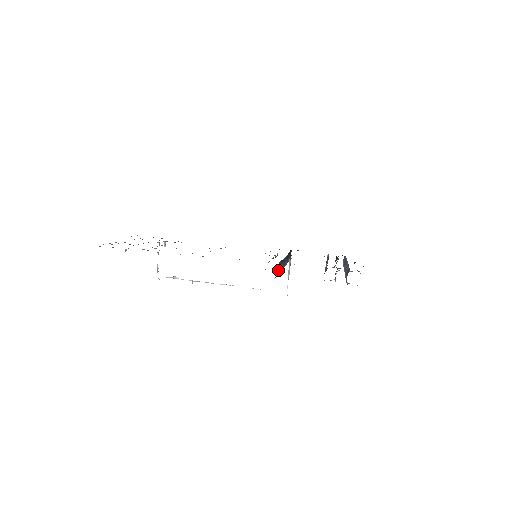
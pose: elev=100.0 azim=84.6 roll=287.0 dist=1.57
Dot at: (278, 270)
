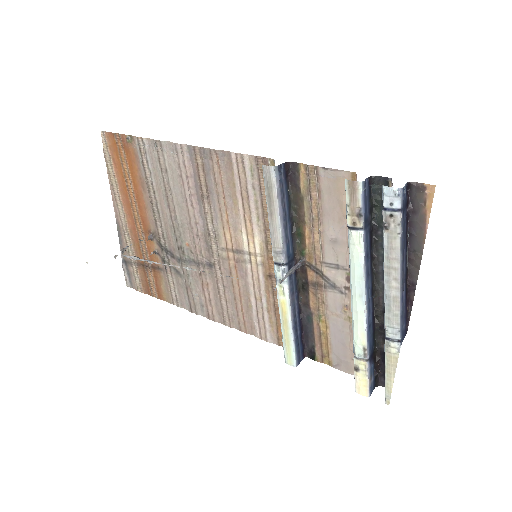
Dot at: (283, 192)
